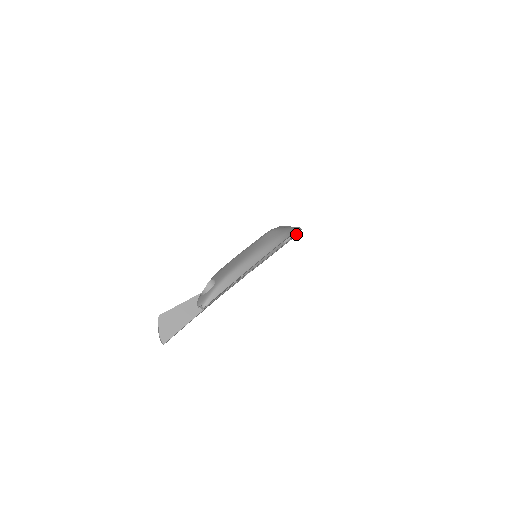
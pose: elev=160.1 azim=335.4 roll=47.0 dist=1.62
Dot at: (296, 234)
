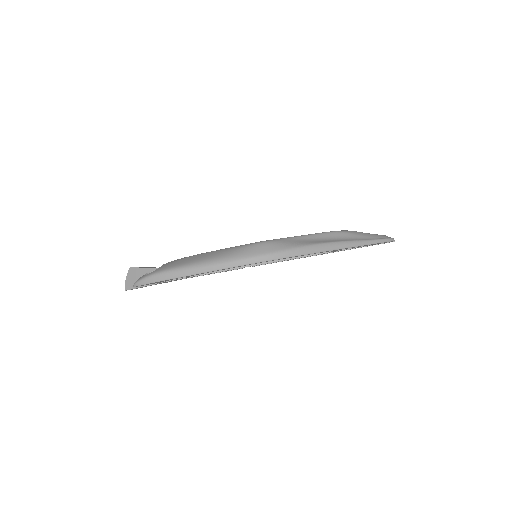
Dot at: (375, 244)
